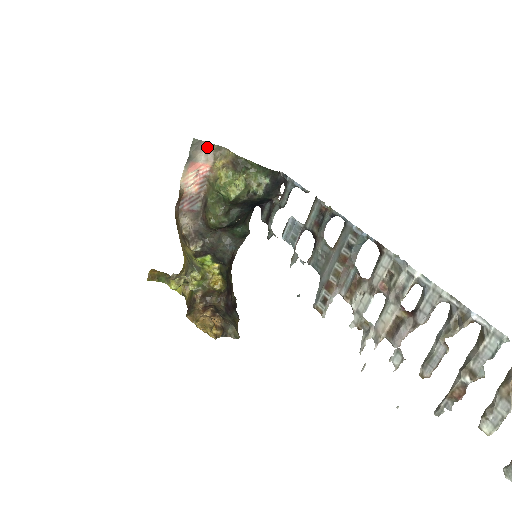
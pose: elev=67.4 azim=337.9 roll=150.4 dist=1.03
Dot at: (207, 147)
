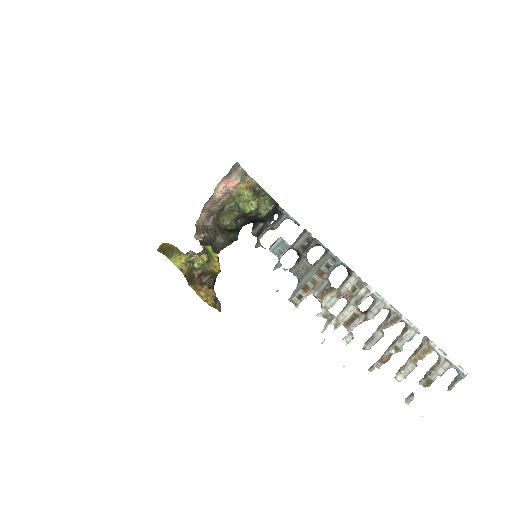
Dot at: (240, 171)
